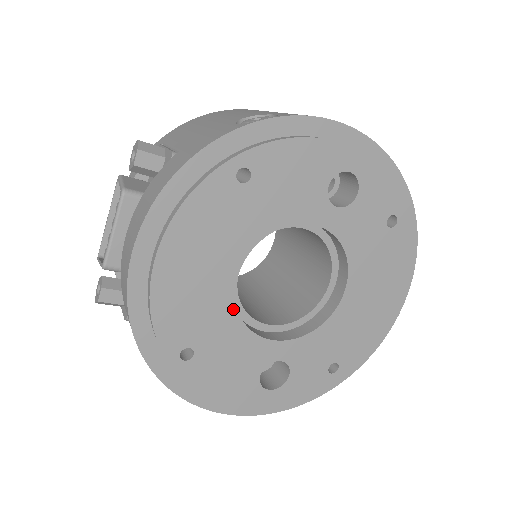
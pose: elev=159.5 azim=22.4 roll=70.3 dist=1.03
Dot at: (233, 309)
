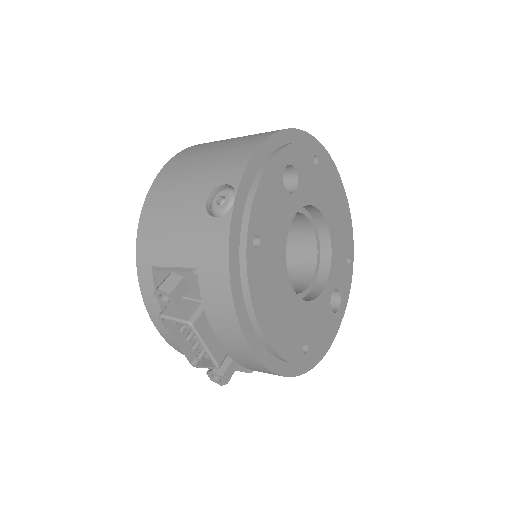
Dot at: (302, 303)
